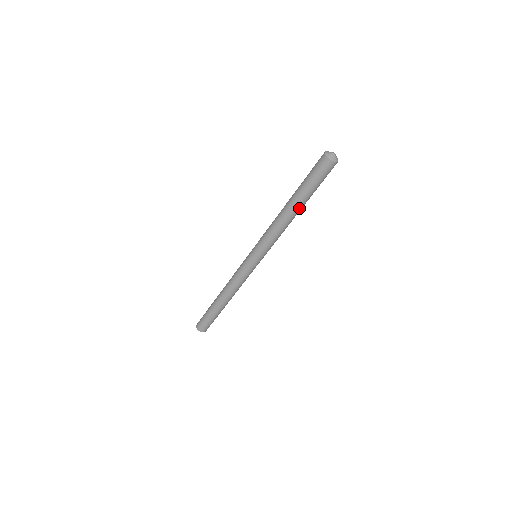
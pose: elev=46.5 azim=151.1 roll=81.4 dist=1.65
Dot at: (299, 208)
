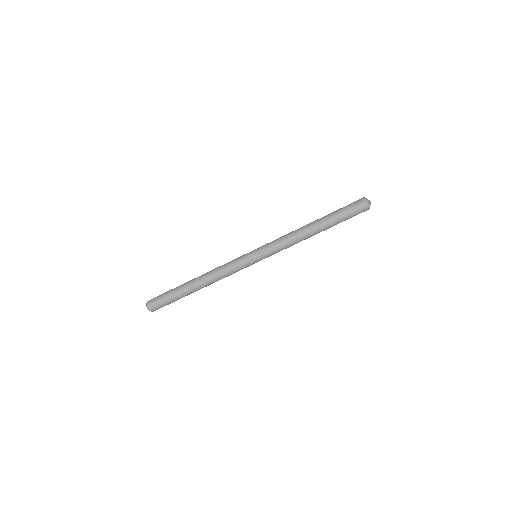
Dot at: (320, 227)
